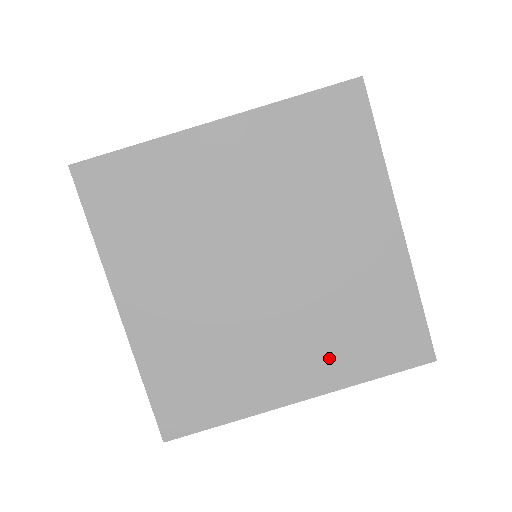
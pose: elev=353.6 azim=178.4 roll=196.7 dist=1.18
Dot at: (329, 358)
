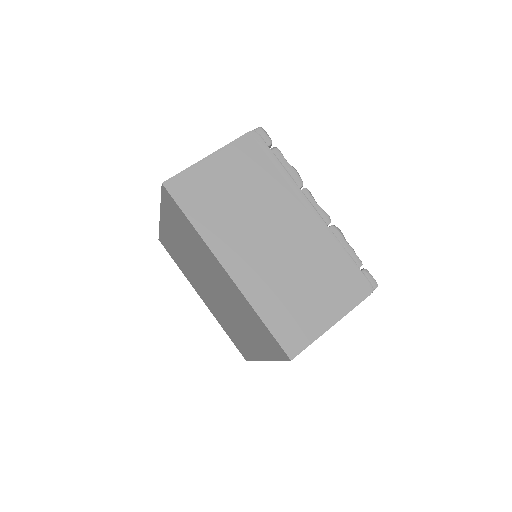
Dot at: (217, 315)
